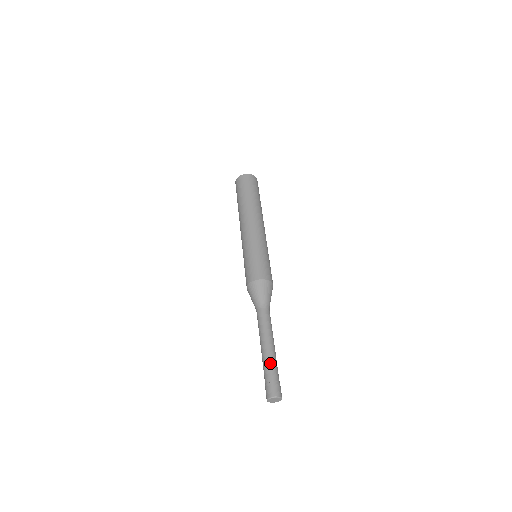
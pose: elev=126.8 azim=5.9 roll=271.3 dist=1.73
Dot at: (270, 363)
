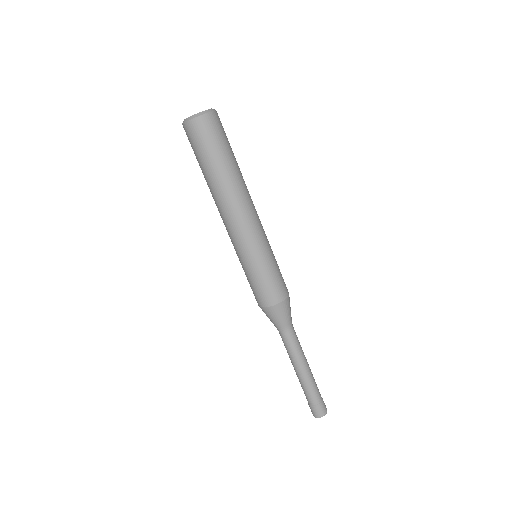
Dot at: (308, 389)
